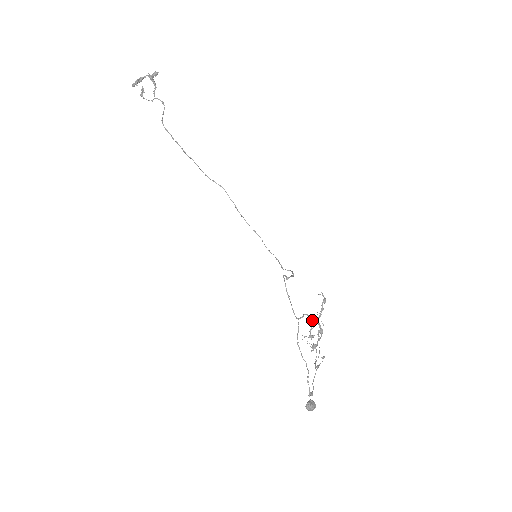
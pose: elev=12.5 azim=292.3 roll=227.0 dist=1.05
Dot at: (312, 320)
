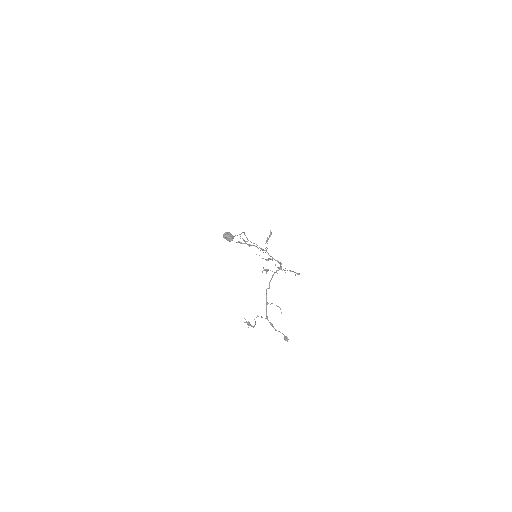
Dot at: (275, 260)
